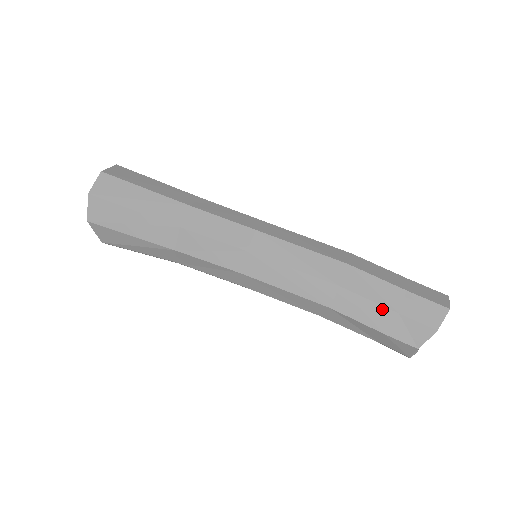
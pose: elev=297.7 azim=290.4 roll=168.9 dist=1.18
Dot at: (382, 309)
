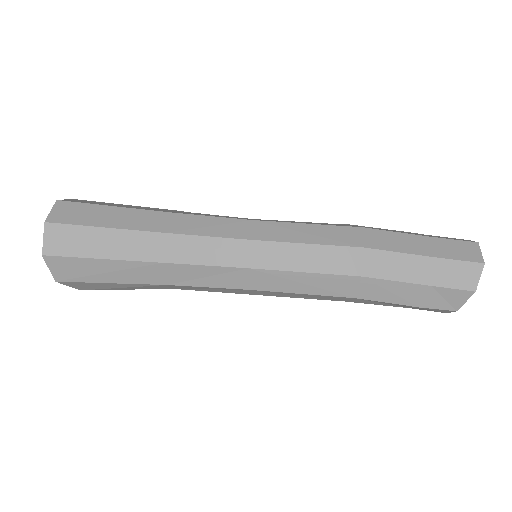
Dot at: (412, 286)
